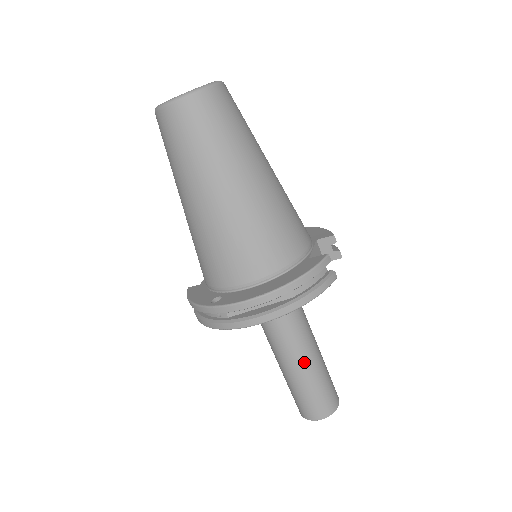
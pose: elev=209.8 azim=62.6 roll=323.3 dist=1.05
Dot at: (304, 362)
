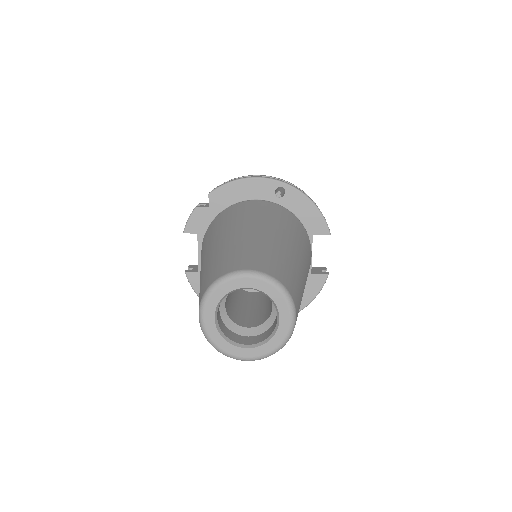
Dot at: occluded
